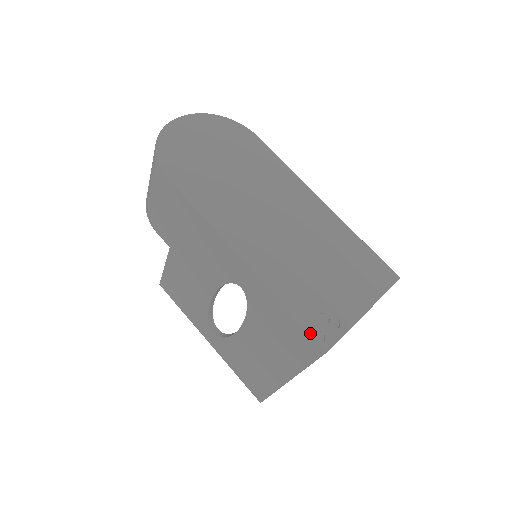
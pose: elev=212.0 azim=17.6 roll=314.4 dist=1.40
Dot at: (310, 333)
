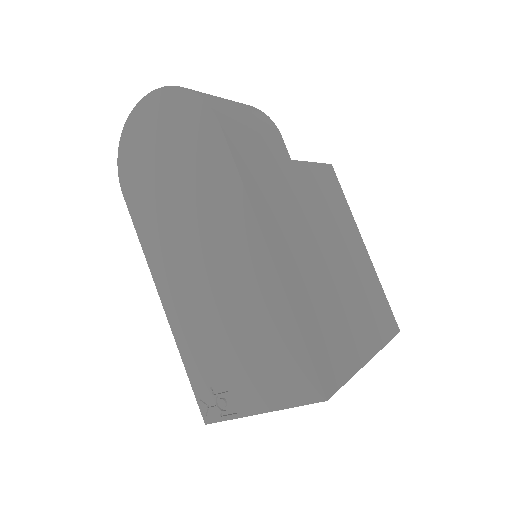
Dot at: (197, 401)
